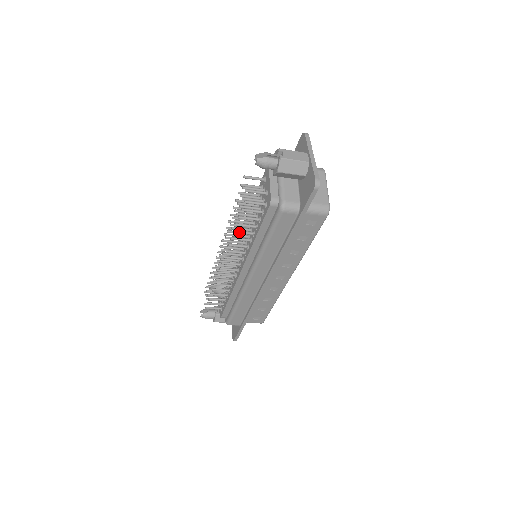
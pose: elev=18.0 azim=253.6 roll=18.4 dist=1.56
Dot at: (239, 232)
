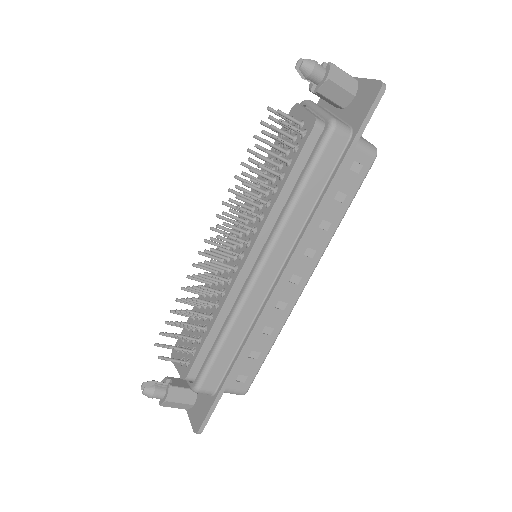
Dot at: (258, 181)
